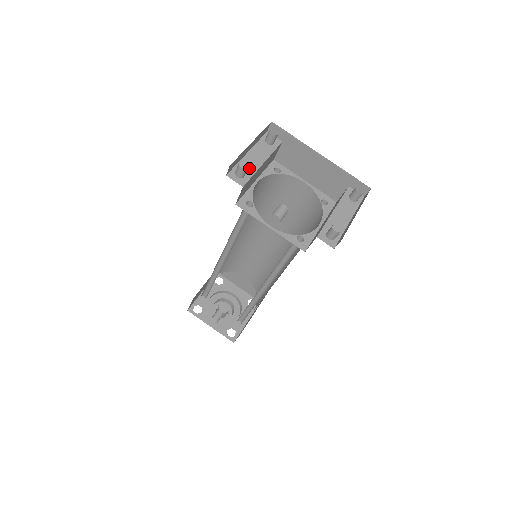
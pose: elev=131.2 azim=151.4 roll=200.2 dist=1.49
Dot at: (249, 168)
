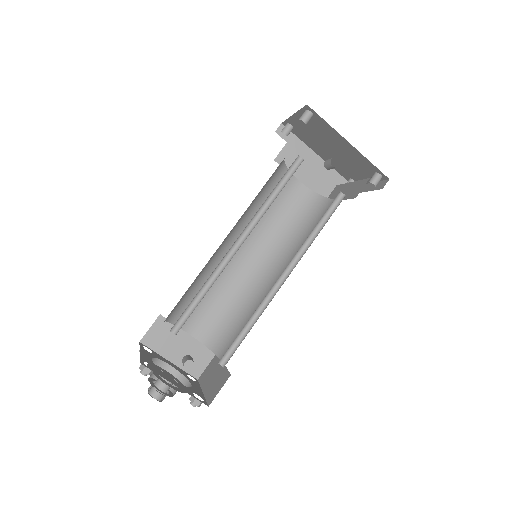
Dot at: occluded
